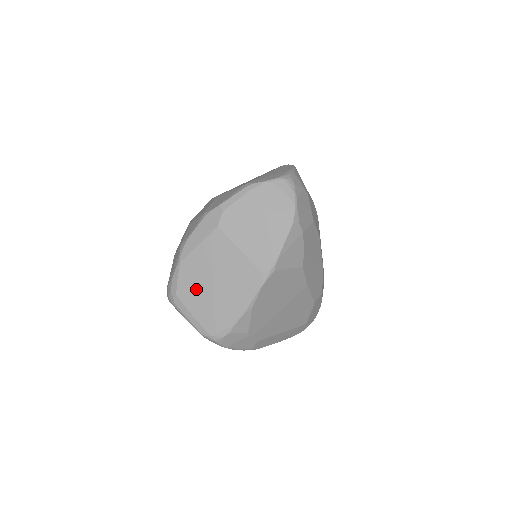
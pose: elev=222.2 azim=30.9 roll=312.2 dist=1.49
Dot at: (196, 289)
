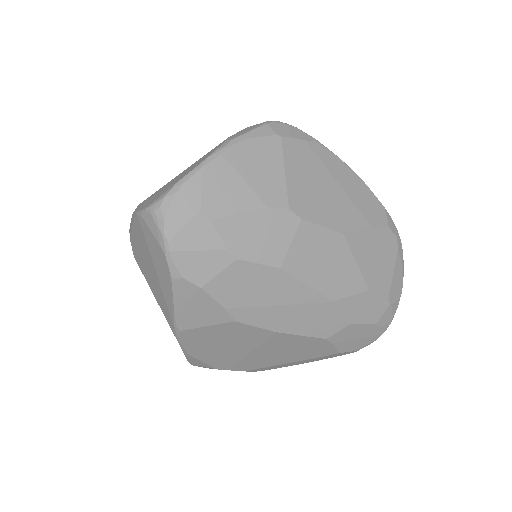
Dot at: occluded
